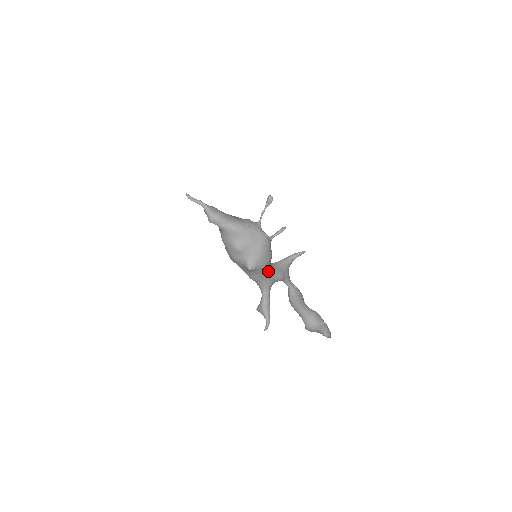
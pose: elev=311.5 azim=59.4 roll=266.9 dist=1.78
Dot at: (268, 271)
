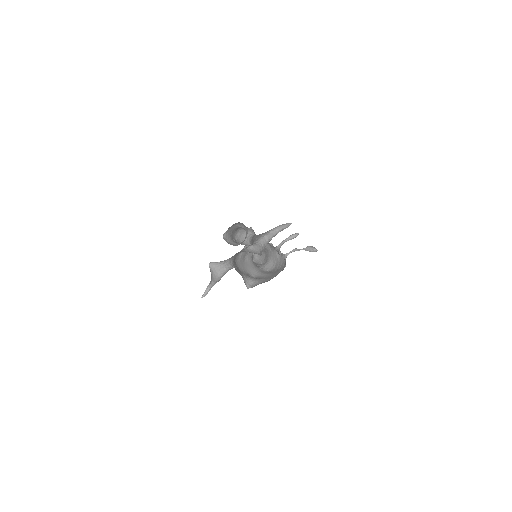
Dot at: occluded
